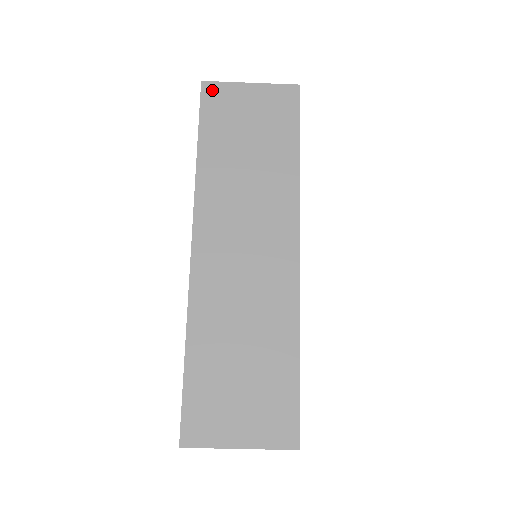
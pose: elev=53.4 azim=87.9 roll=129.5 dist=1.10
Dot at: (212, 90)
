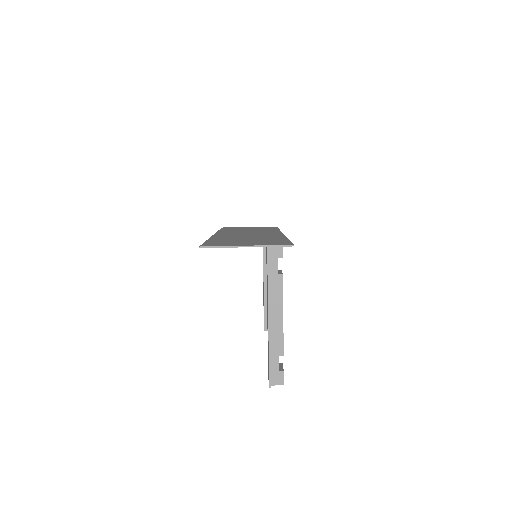
Dot at: occluded
